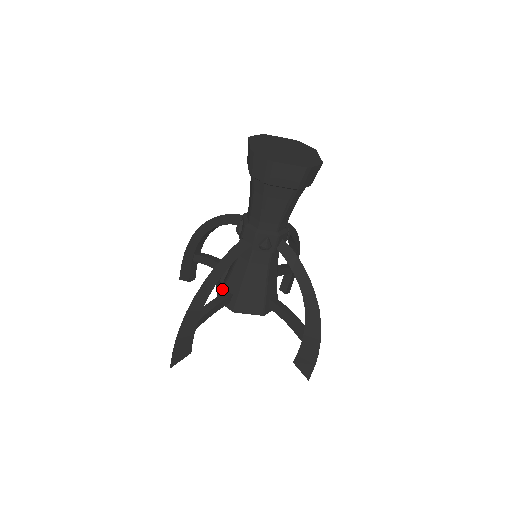
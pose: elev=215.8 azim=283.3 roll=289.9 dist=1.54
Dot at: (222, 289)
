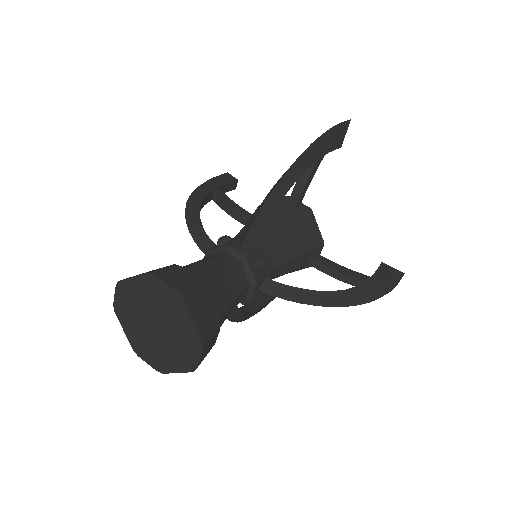
Dot at: occluded
